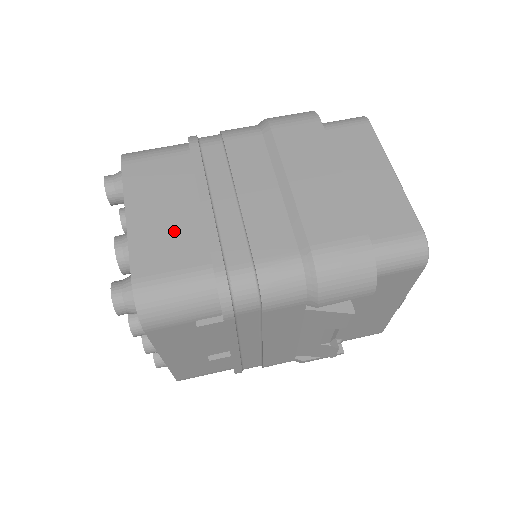
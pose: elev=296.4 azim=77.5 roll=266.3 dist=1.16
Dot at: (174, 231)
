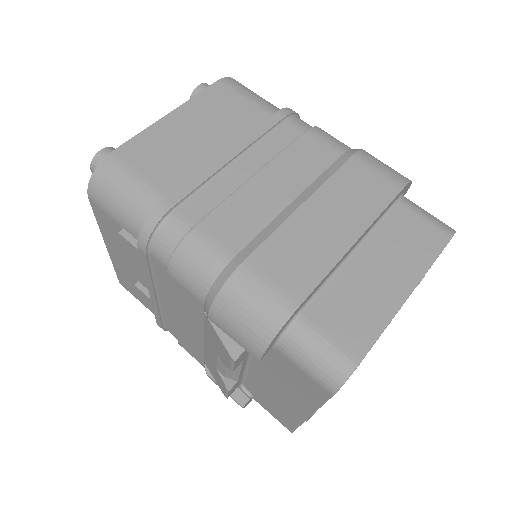
Dot at: (182, 152)
